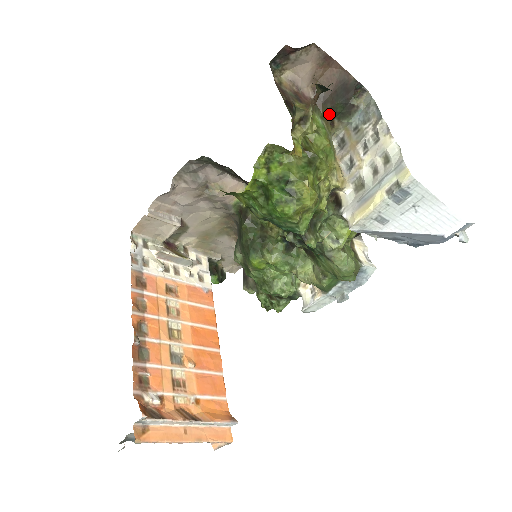
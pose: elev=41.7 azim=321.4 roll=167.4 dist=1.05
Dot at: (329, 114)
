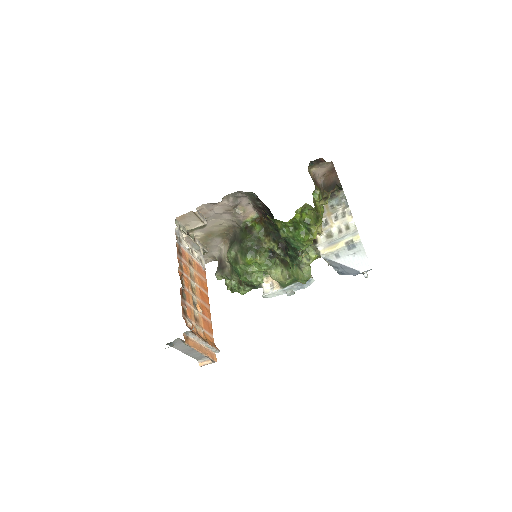
Dot at: occluded
